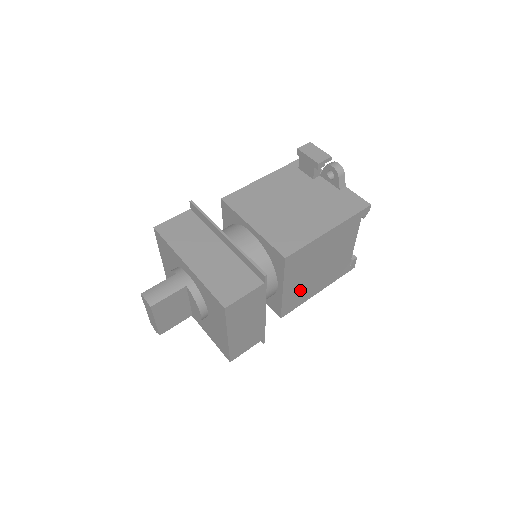
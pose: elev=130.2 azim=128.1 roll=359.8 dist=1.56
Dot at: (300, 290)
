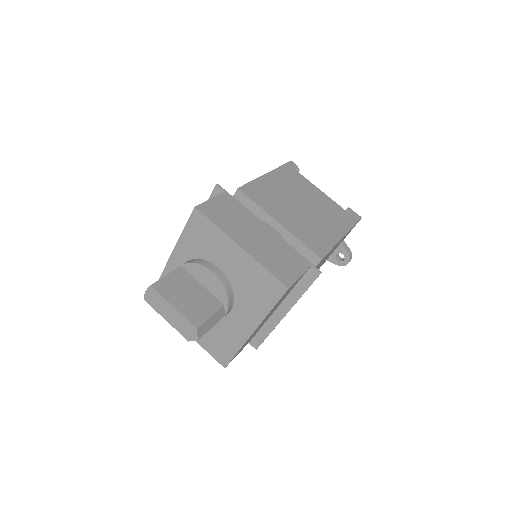
Dot at: (307, 228)
